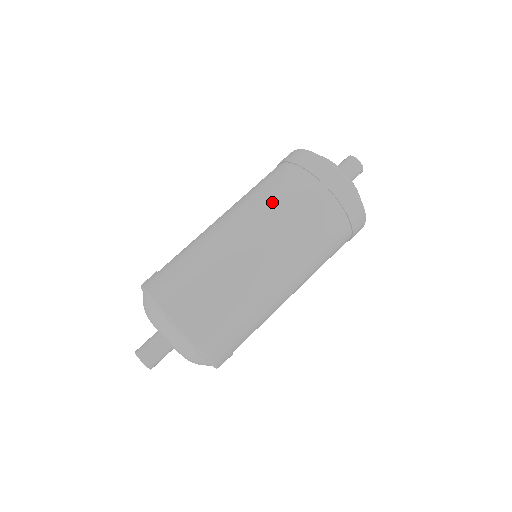
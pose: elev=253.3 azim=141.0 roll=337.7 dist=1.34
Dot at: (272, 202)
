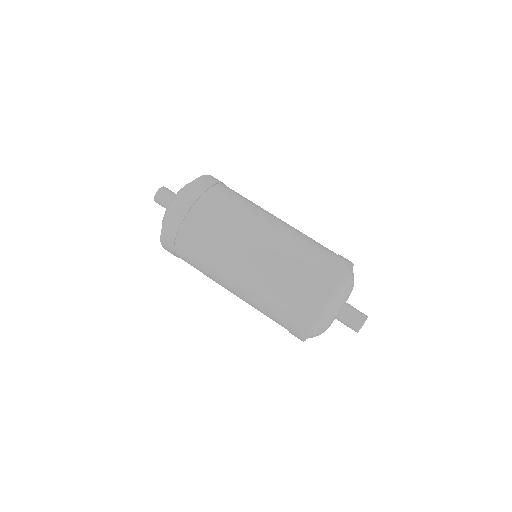
Dot at: (265, 288)
